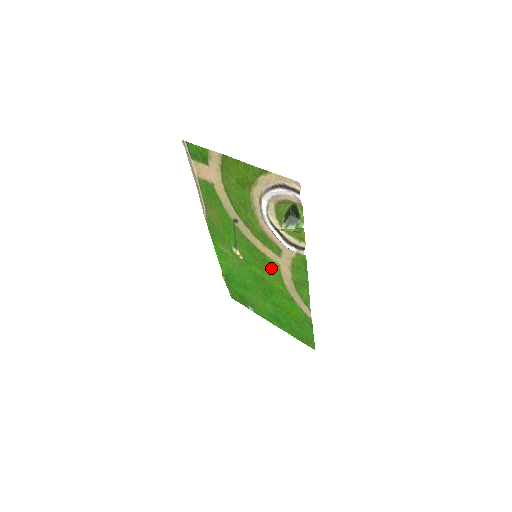
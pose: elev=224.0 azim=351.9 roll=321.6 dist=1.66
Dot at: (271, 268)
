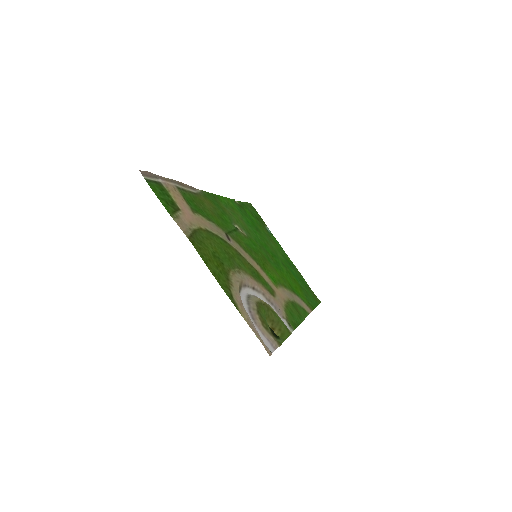
Dot at: (272, 272)
